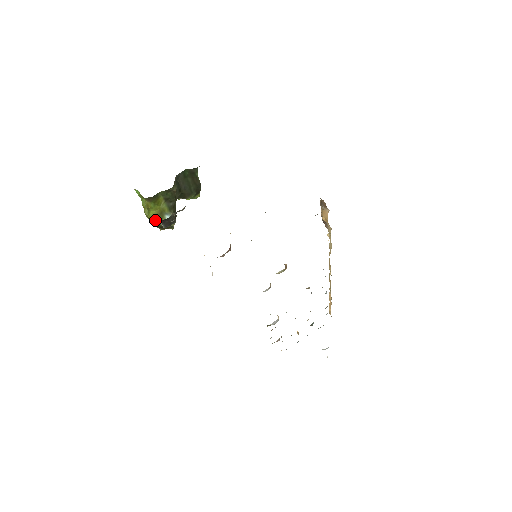
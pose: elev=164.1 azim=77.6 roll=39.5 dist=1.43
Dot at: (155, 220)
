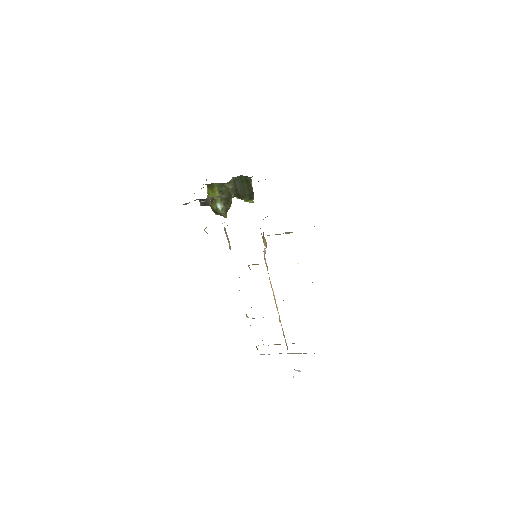
Dot at: (211, 204)
